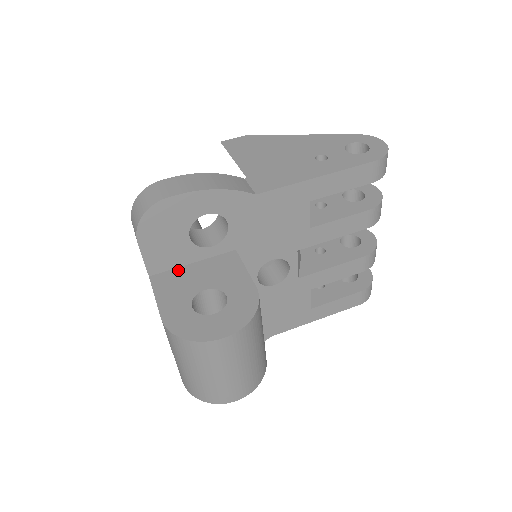
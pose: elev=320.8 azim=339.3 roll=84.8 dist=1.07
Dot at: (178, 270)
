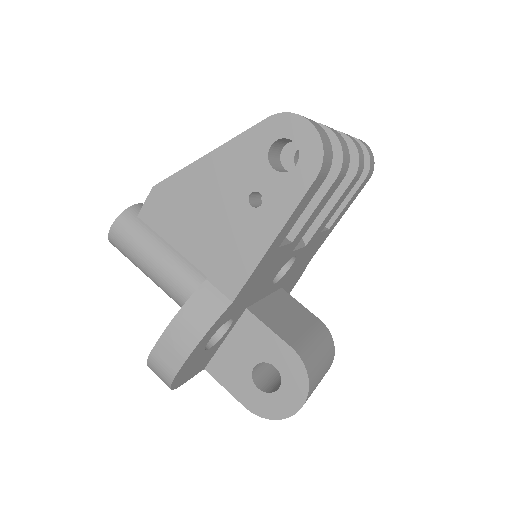
Dot at: (219, 353)
